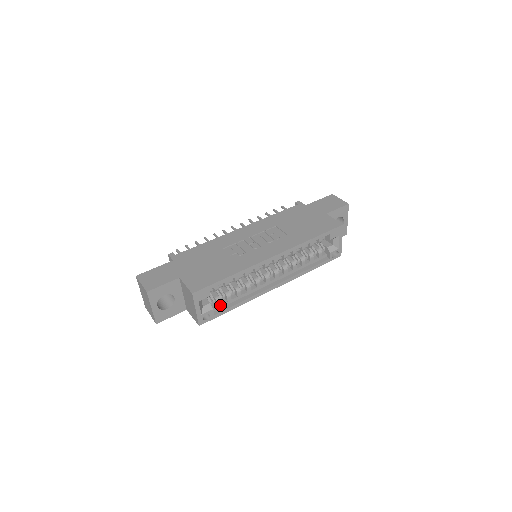
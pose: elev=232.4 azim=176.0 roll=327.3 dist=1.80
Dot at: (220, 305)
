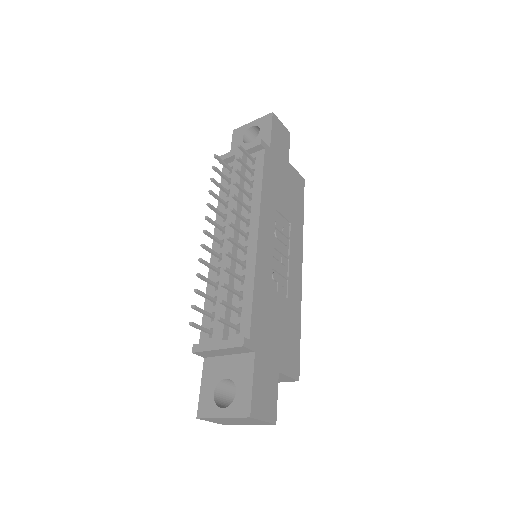
Dot at: occluded
